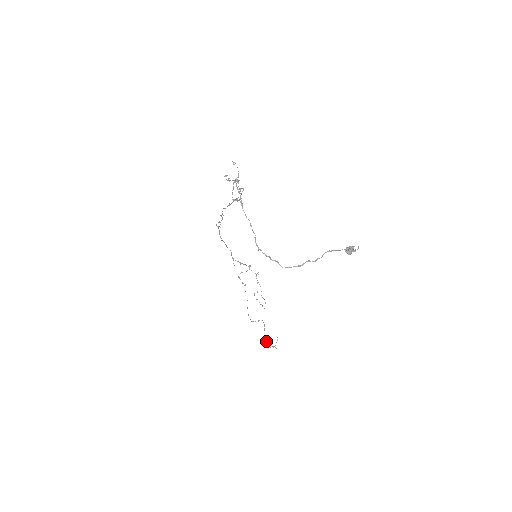
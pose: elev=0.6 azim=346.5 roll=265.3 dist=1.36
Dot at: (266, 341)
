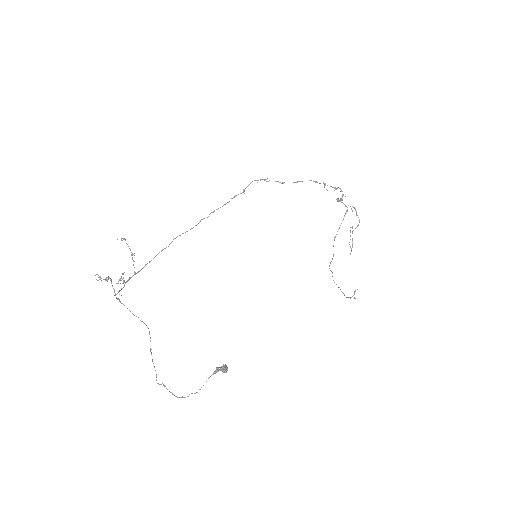
Dot at: (341, 291)
